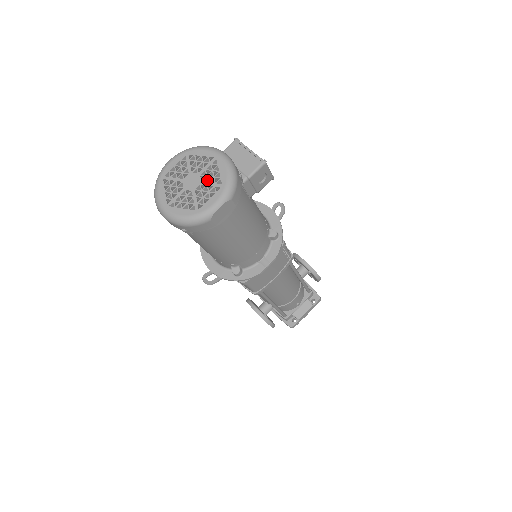
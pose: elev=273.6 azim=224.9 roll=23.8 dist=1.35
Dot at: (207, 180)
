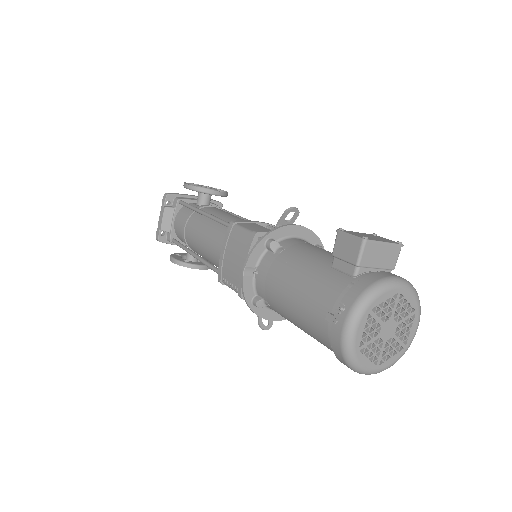
Dot at: (402, 318)
